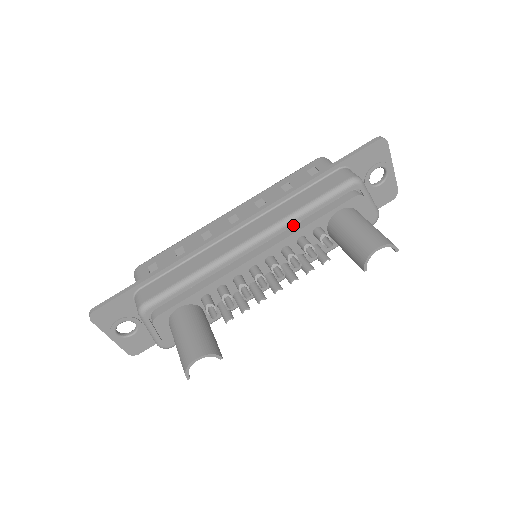
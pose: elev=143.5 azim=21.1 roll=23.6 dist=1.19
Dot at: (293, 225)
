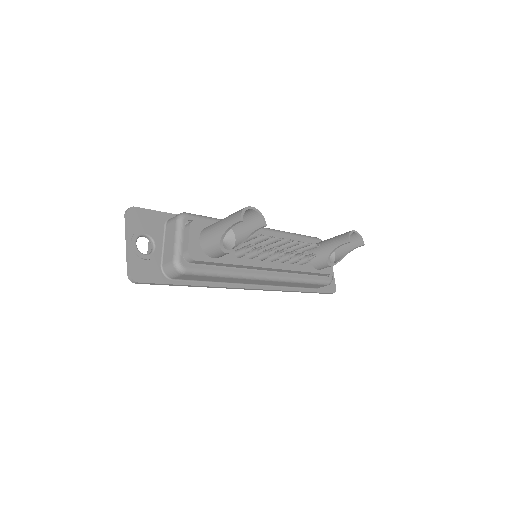
Dot at: occluded
